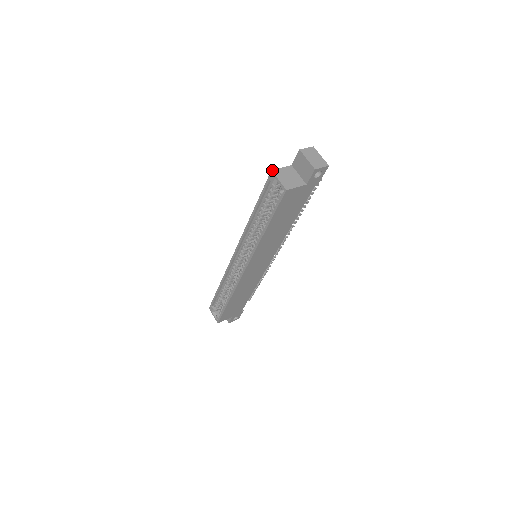
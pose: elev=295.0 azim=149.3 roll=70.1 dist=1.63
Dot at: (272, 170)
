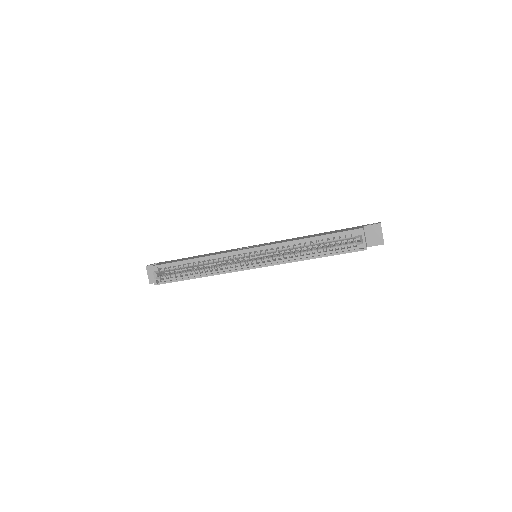
Dot at: occluded
